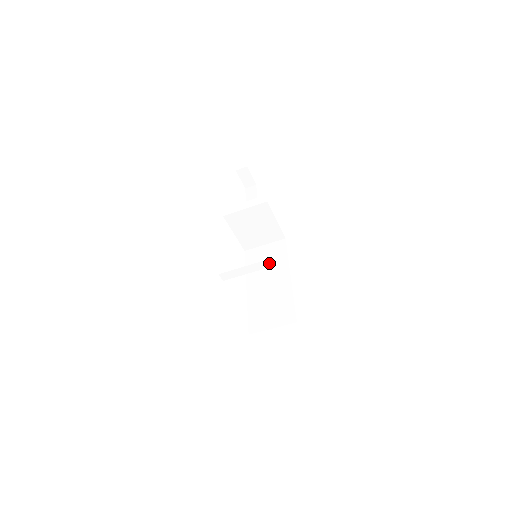
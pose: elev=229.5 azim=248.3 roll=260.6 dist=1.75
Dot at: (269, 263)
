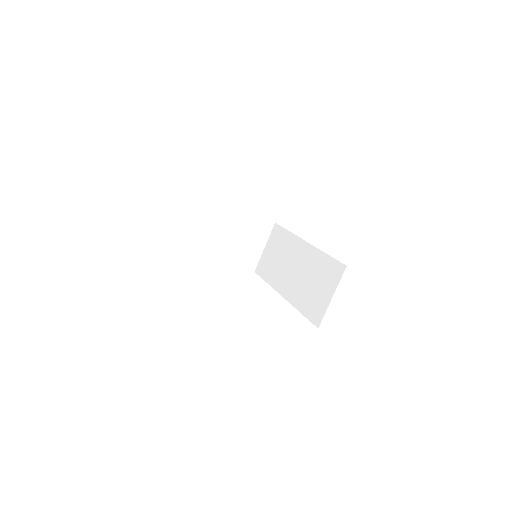
Dot at: (254, 234)
